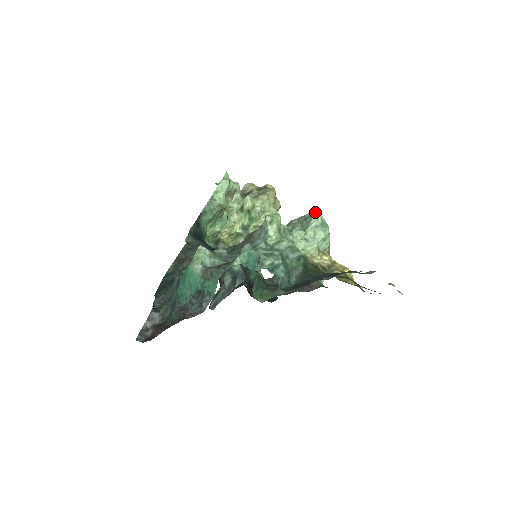
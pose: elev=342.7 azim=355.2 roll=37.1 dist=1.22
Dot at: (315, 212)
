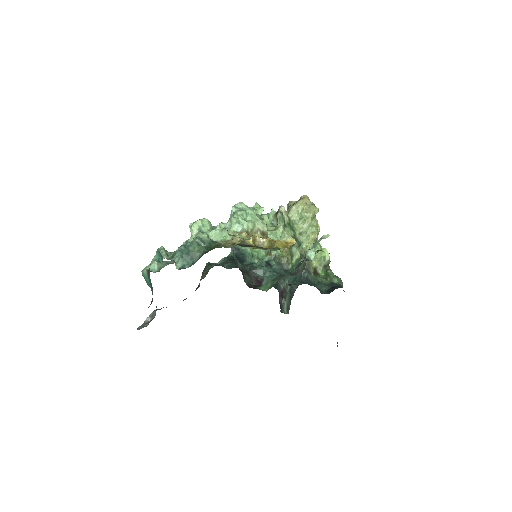
Dot at: (234, 205)
